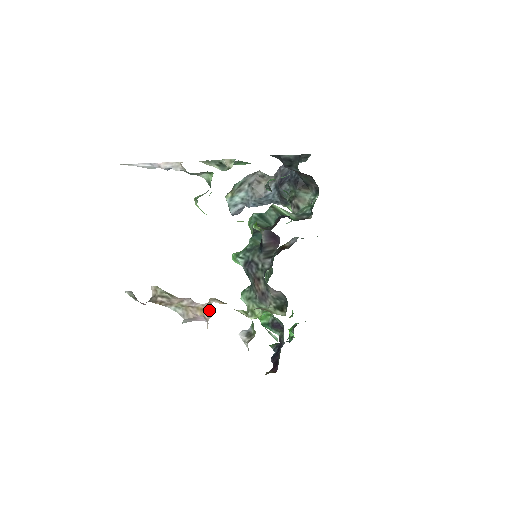
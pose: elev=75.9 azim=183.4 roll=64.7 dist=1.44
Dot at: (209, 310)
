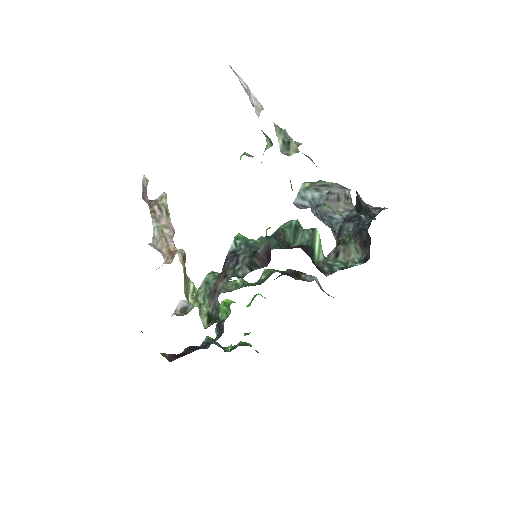
Dot at: (172, 256)
